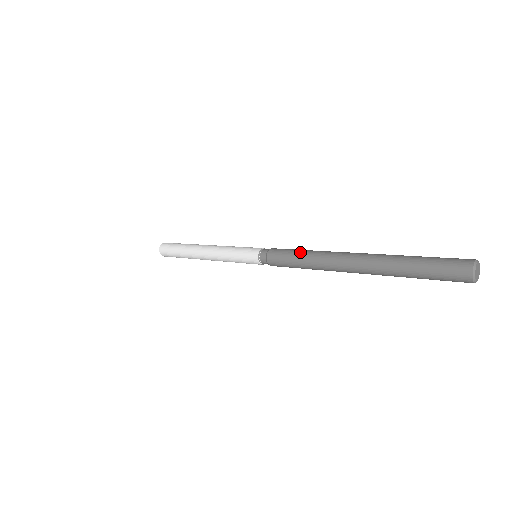
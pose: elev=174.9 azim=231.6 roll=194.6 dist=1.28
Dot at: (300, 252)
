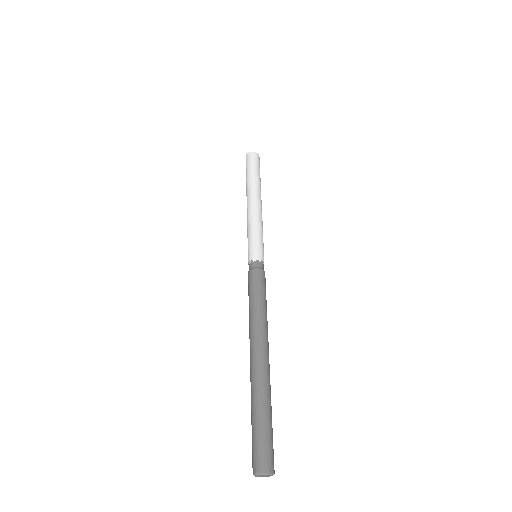
Dot at: (251, 303)
